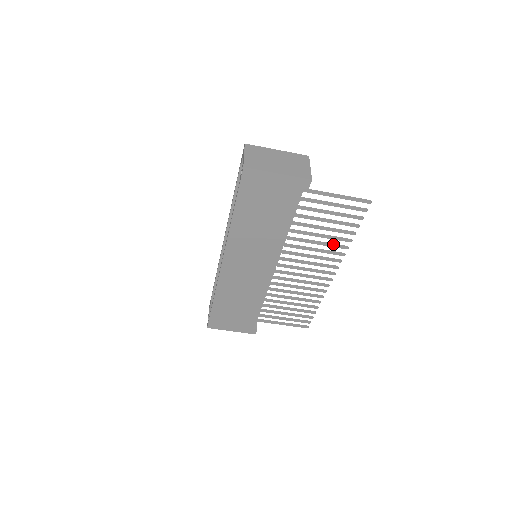
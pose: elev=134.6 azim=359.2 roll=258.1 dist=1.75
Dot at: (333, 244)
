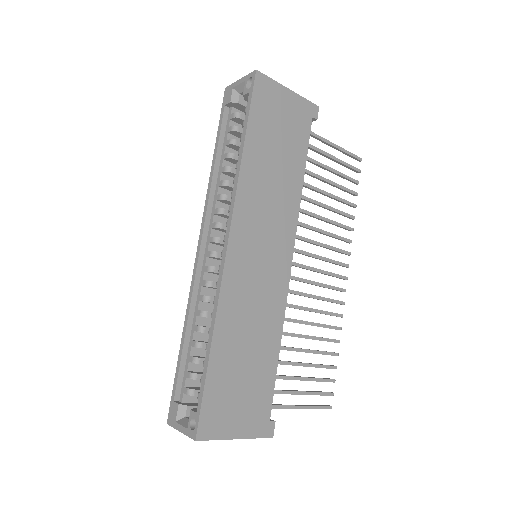
Dot at: (339, 223)
